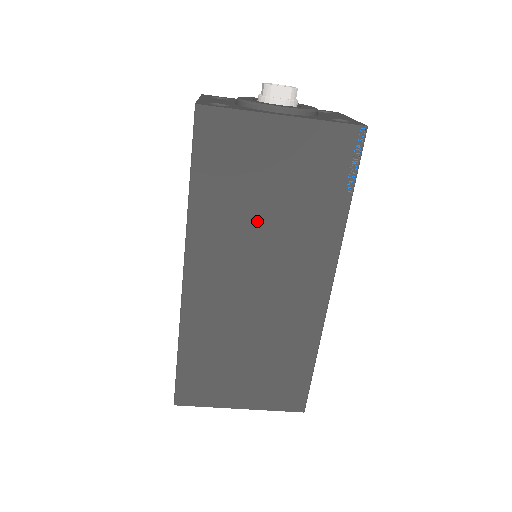
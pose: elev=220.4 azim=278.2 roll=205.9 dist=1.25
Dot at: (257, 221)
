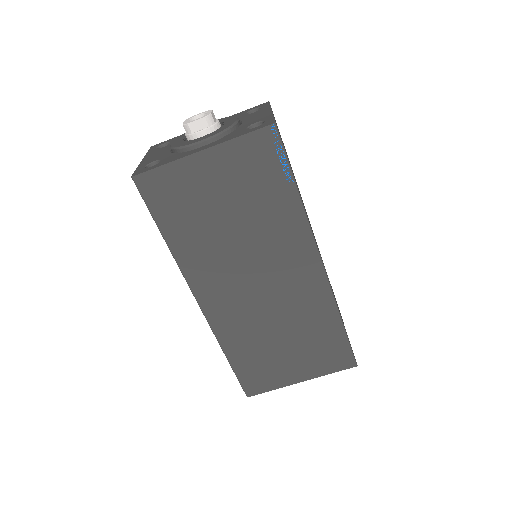
Dot at: (229, 238)
